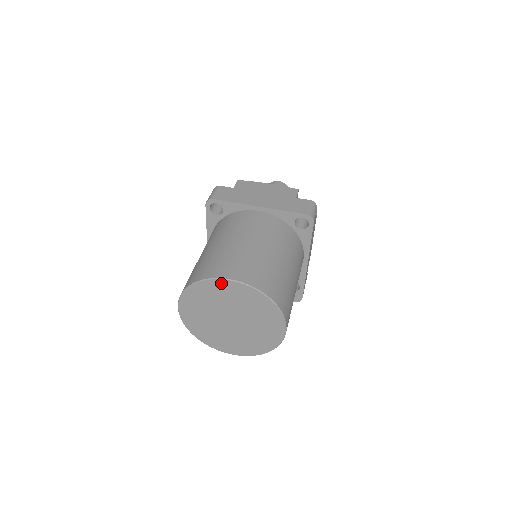
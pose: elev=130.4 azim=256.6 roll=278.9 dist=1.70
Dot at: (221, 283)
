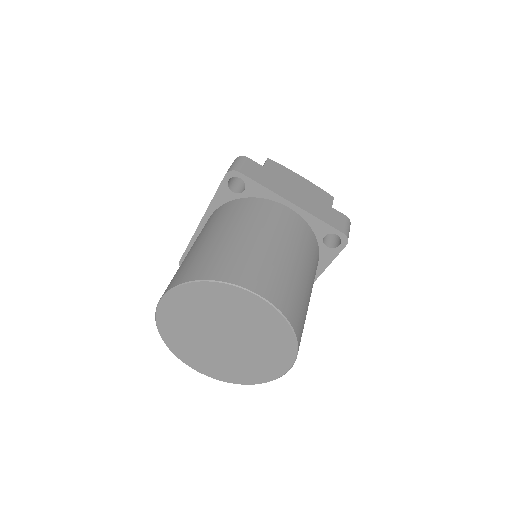
Dot at: (241, 293)
